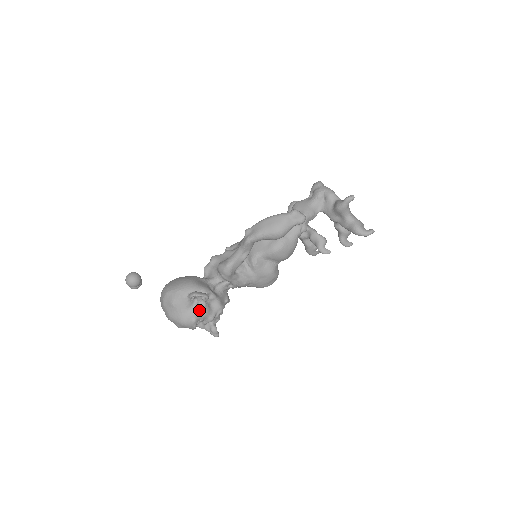
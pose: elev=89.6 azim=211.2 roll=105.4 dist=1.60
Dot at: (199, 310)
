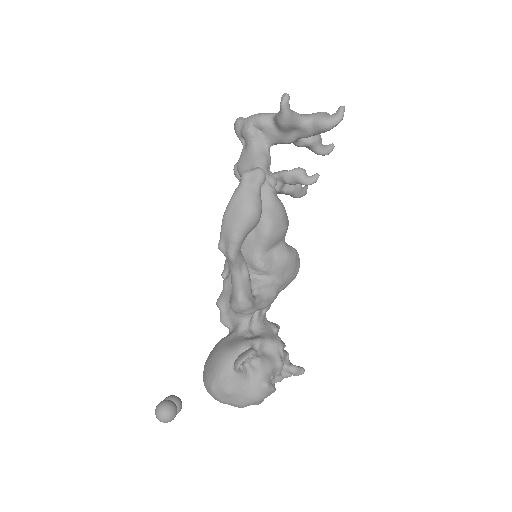
Dot at: (260, 371)
